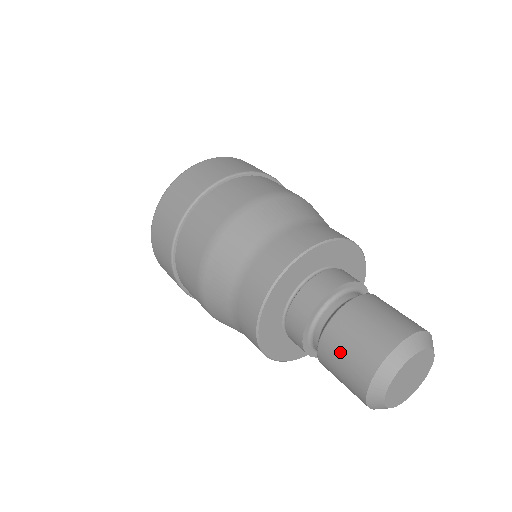
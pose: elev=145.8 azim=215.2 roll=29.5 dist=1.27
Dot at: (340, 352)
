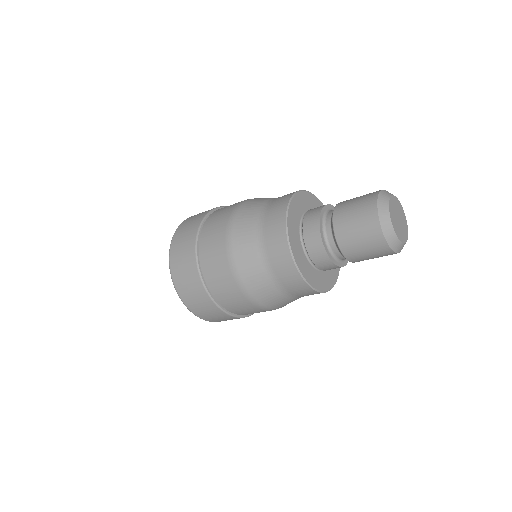
Dot at: (350, 212)
